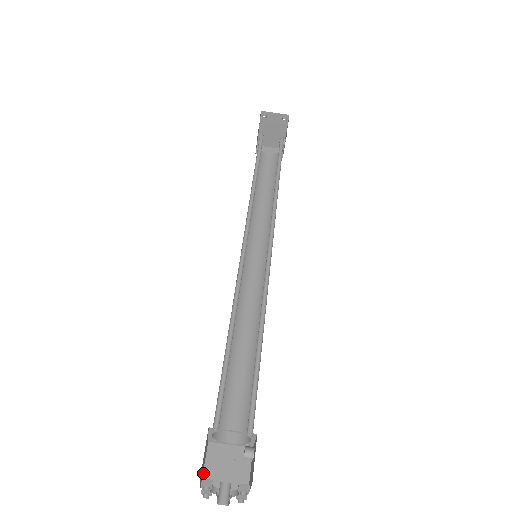
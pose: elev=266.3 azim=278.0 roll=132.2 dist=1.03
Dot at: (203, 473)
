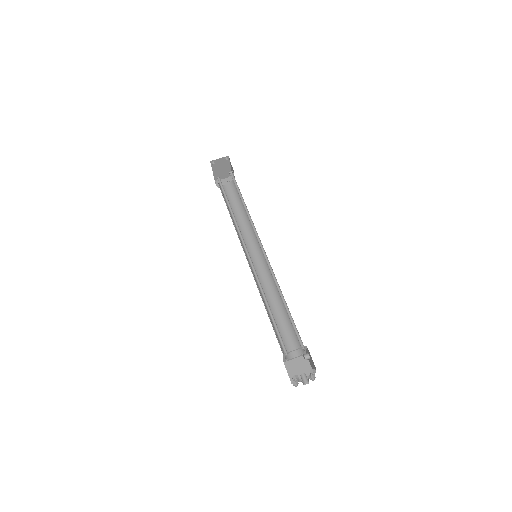
Dot at: (289, 377)
